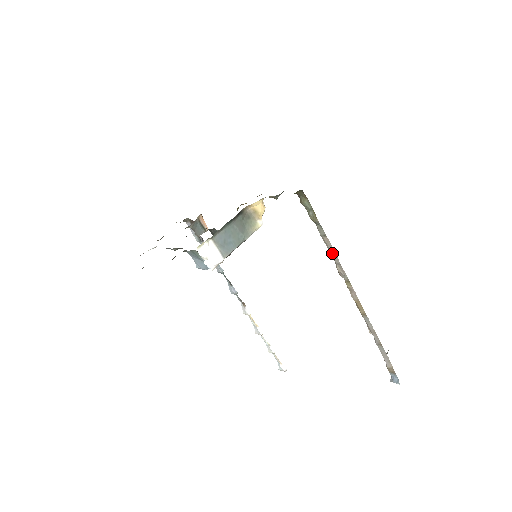
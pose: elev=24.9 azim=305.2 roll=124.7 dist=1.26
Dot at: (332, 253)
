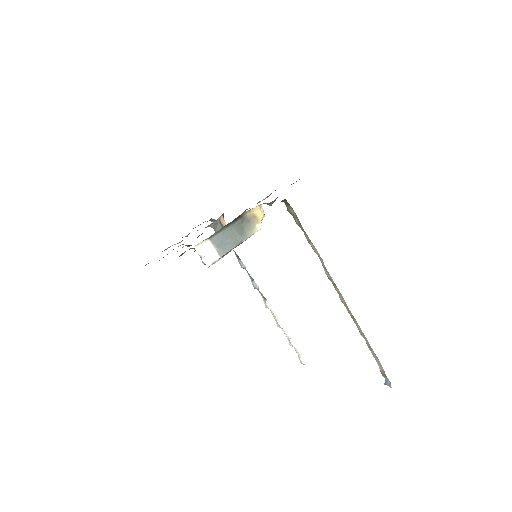
Dot at: (319, 257)
